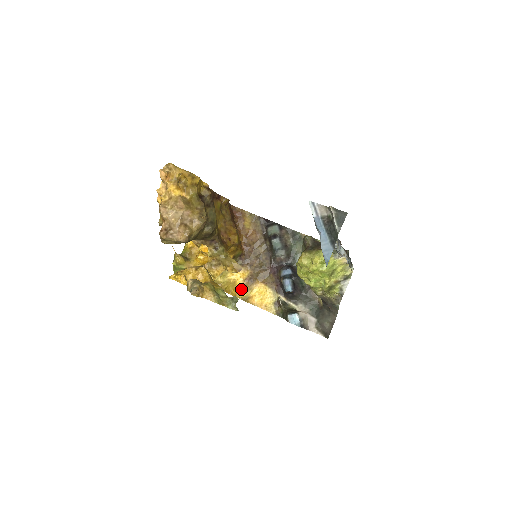
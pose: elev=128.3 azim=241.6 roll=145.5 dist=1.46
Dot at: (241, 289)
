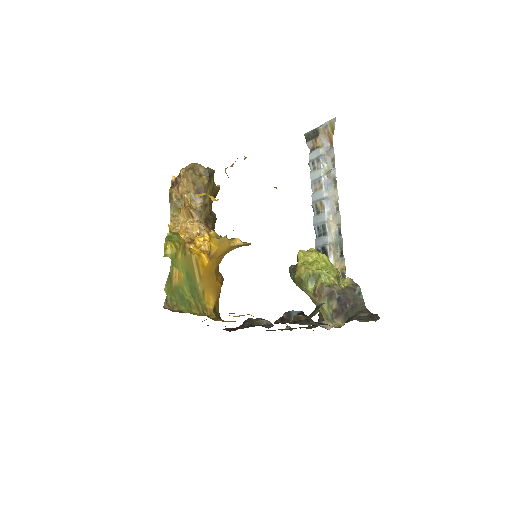
Dot at: occluded
